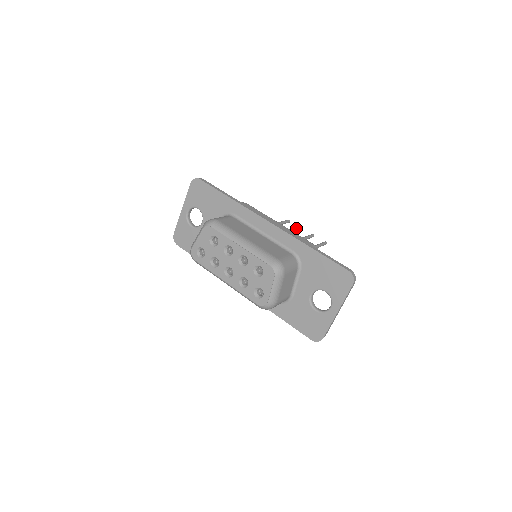
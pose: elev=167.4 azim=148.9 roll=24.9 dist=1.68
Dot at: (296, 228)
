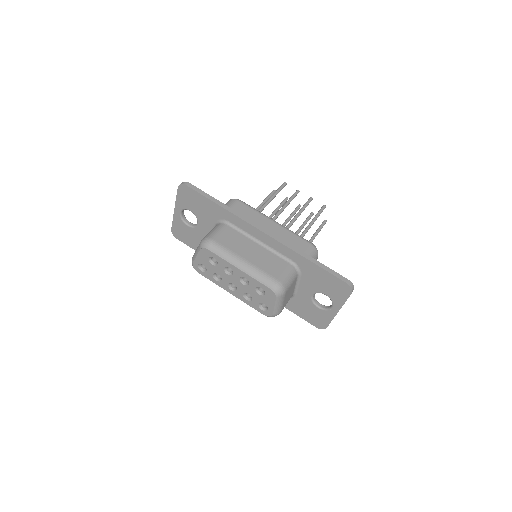
Dot at: (293, 196)
